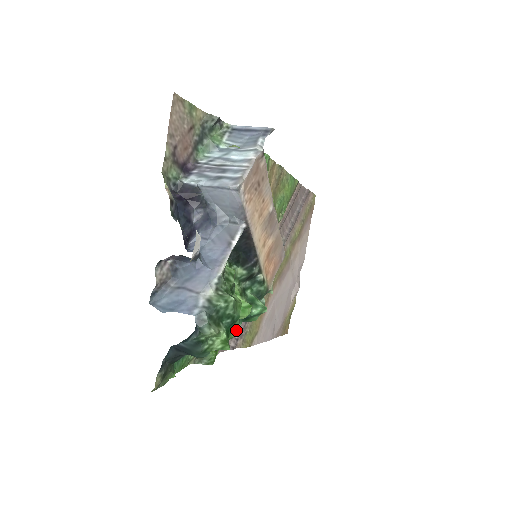
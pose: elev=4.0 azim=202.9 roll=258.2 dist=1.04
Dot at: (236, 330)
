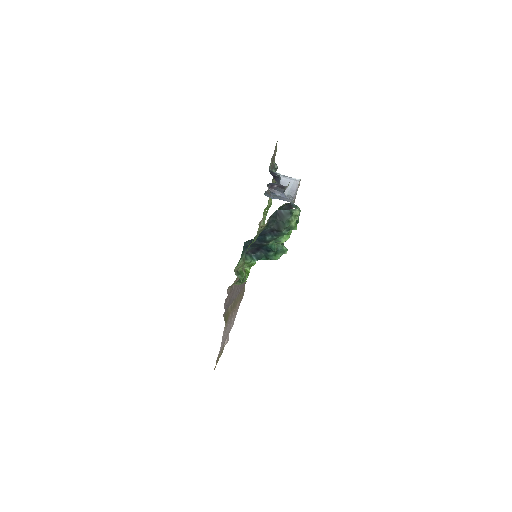
Dot at: (226, 302)
